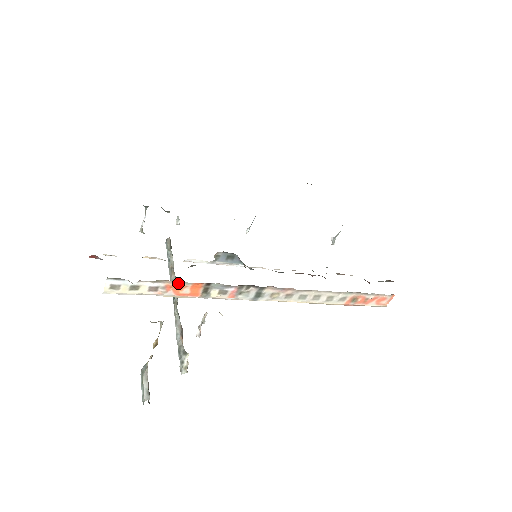
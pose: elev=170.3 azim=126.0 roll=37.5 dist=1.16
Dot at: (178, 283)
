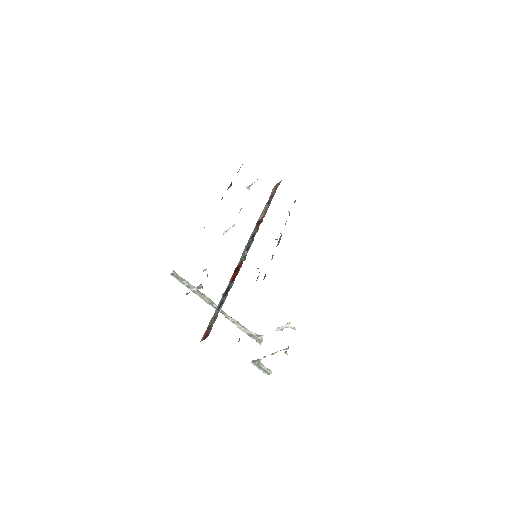
Dot at: occluded
